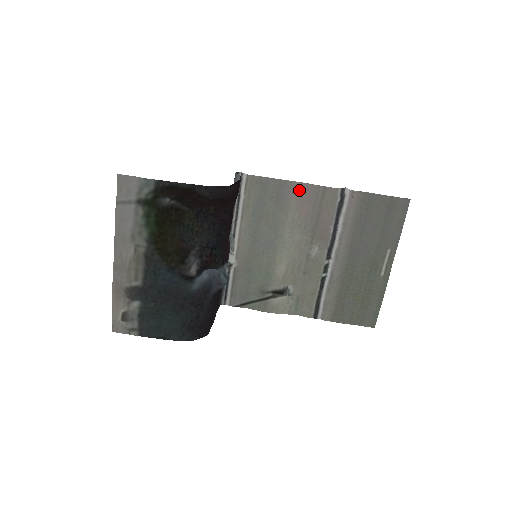
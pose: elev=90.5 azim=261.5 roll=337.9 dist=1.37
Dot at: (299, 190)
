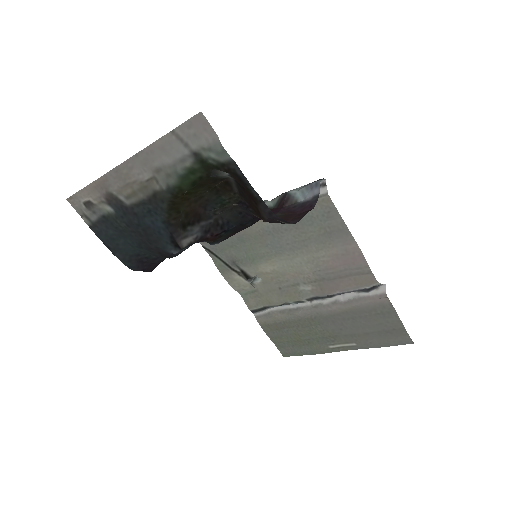
Dot at: (351, 249)
